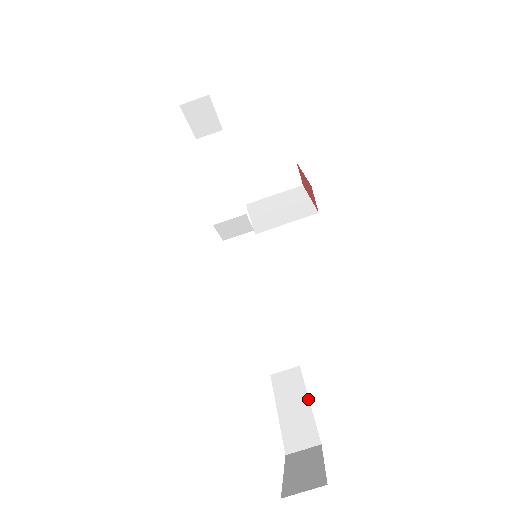
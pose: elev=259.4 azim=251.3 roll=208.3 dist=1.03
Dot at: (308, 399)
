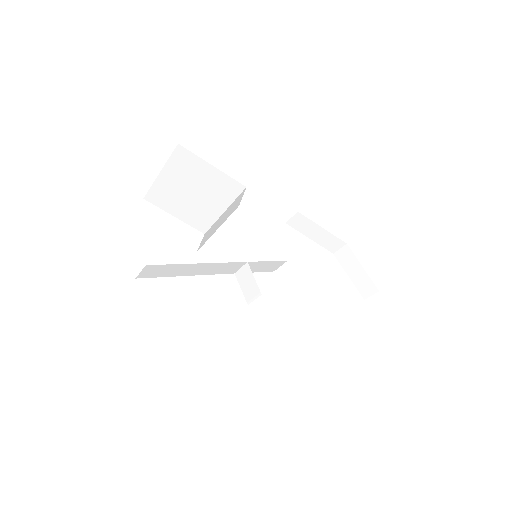
Dot at: (321, 228)
